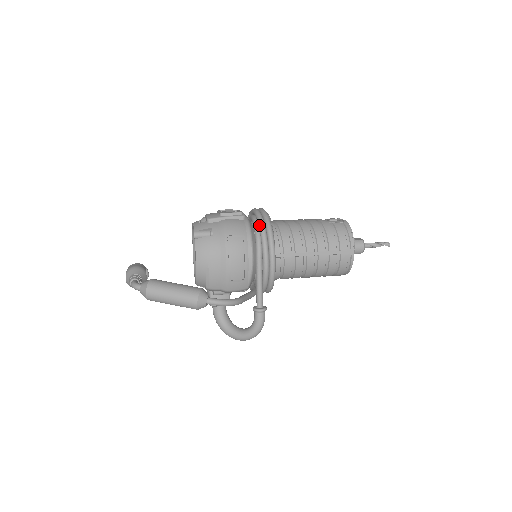
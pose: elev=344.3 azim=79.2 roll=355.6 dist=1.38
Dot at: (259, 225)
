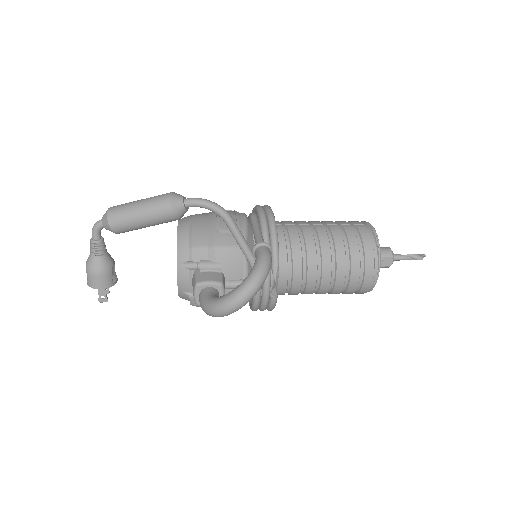
Dot at: (252, 211)
